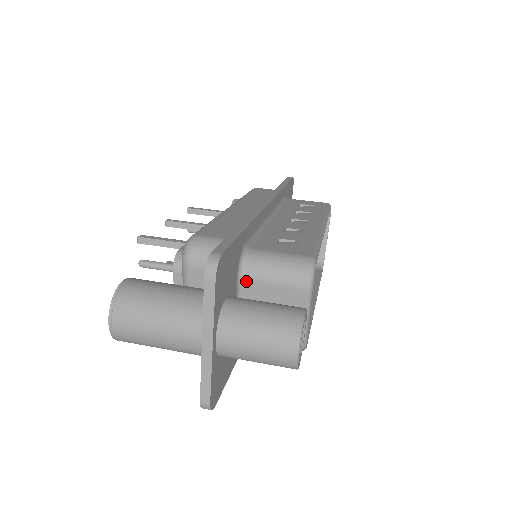
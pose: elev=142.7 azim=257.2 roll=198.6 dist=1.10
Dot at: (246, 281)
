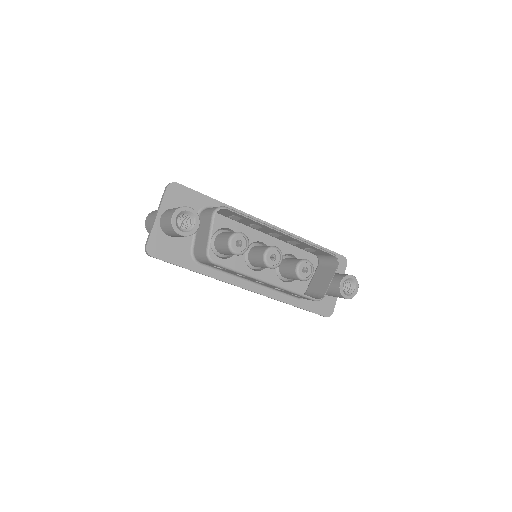
Dot at: (200, 217)
